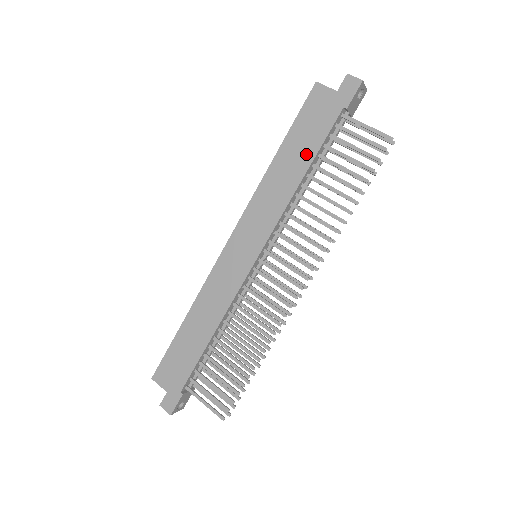
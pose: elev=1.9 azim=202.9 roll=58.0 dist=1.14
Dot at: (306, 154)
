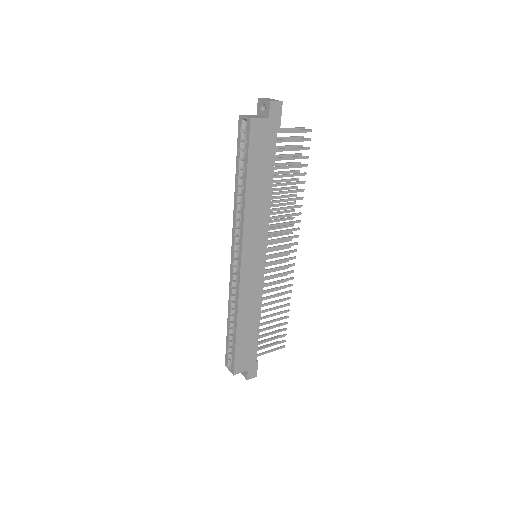
Dot at: (267, 174)
